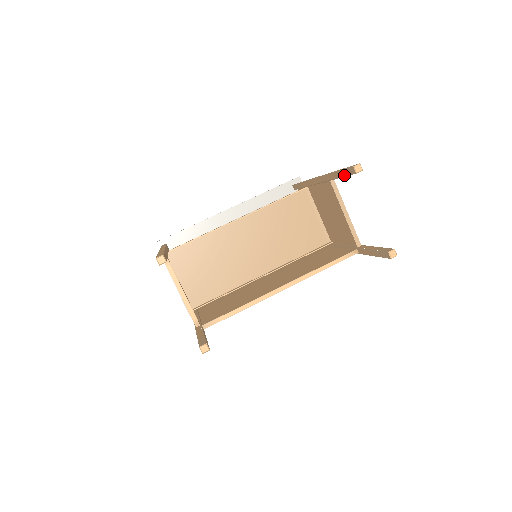
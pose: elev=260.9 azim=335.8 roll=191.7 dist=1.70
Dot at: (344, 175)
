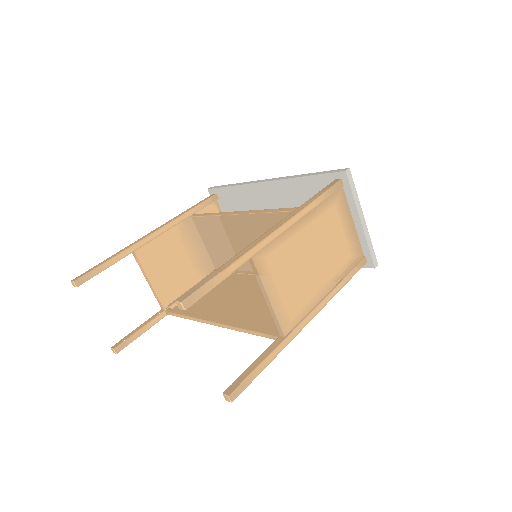
Dot at: occluded
